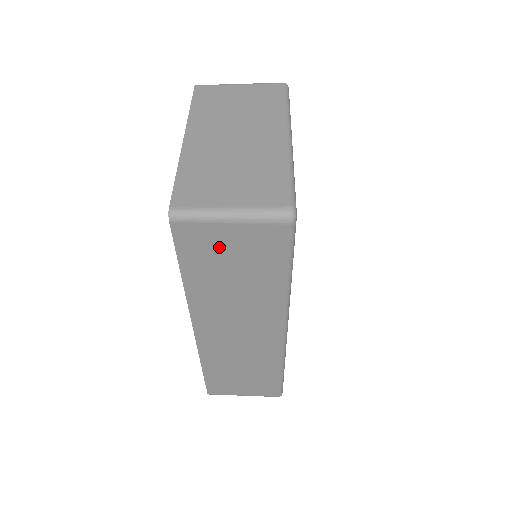
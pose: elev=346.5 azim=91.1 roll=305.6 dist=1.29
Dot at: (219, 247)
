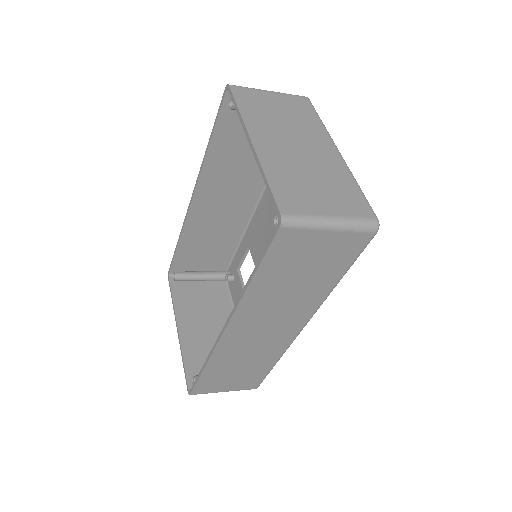
Dot at: (305, 252)
